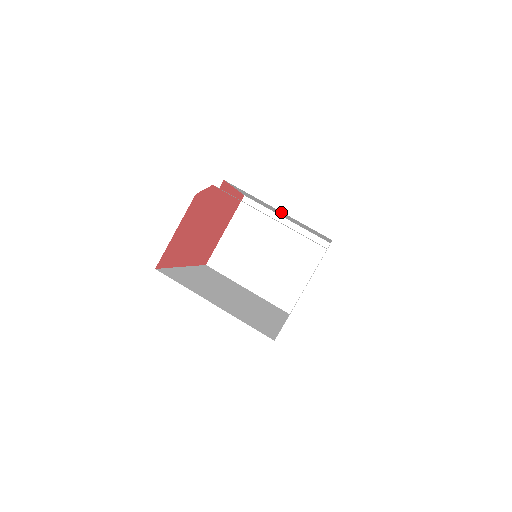
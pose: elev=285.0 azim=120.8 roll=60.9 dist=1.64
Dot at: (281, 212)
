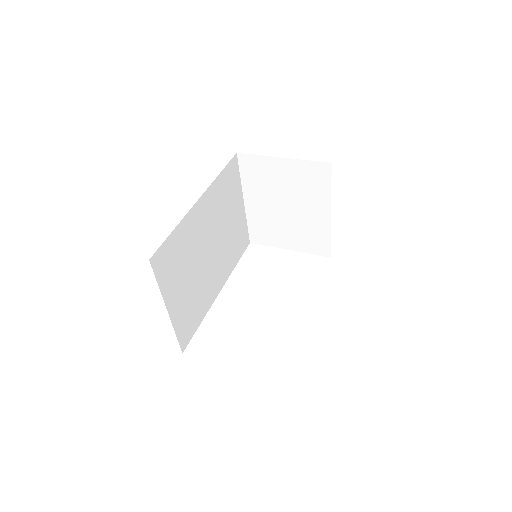
Dot at: occluded
